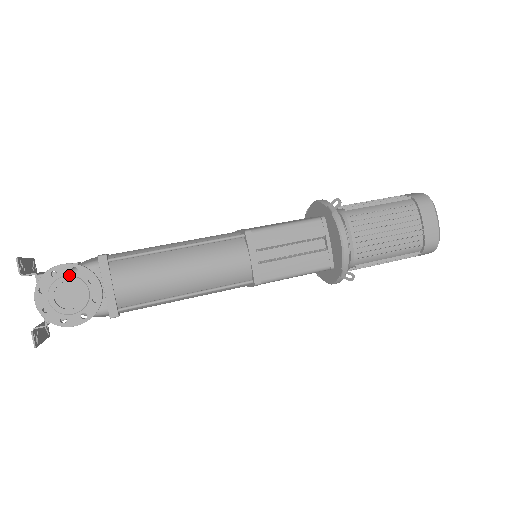
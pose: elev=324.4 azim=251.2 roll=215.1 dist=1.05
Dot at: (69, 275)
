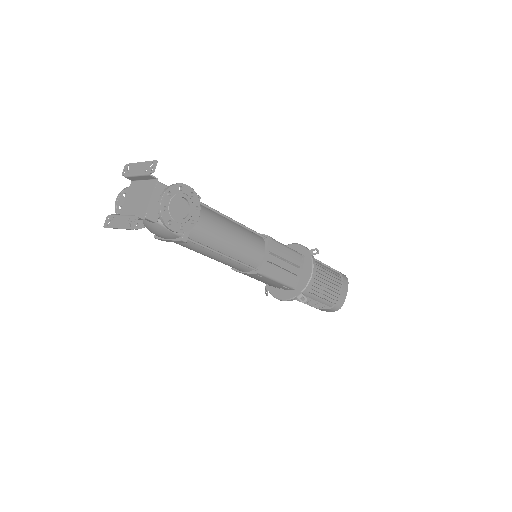
Dot at: (188, 195)
